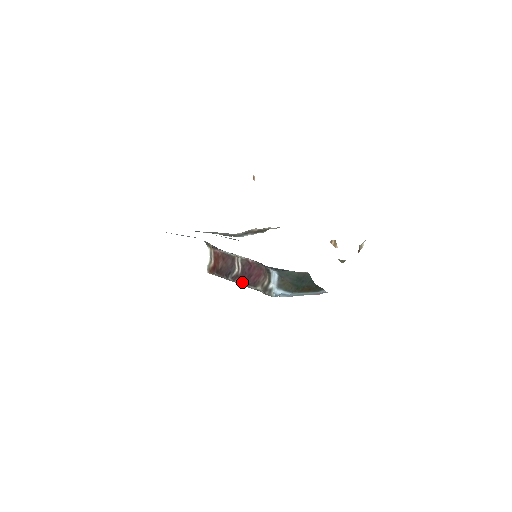
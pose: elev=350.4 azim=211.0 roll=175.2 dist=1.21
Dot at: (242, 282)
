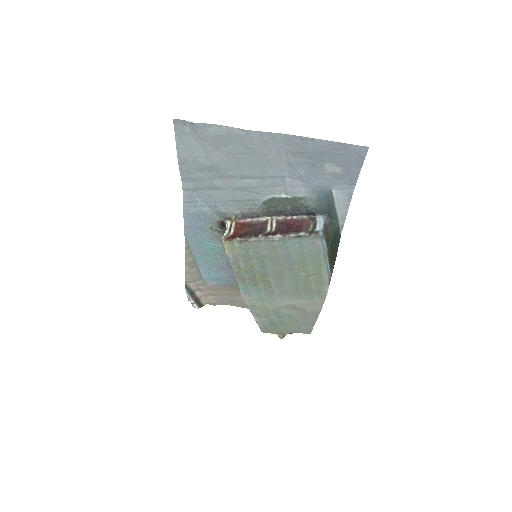
Dot at: (279, 234)
